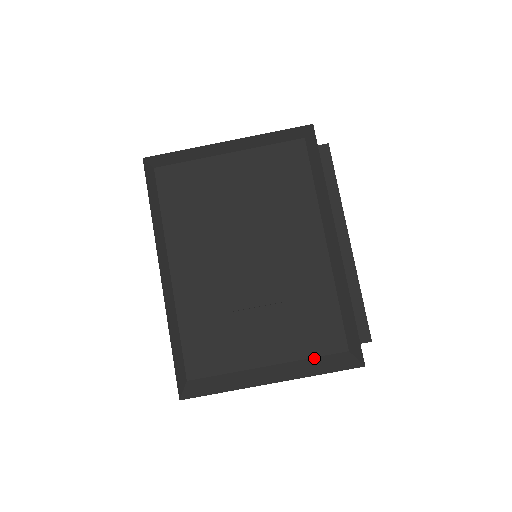
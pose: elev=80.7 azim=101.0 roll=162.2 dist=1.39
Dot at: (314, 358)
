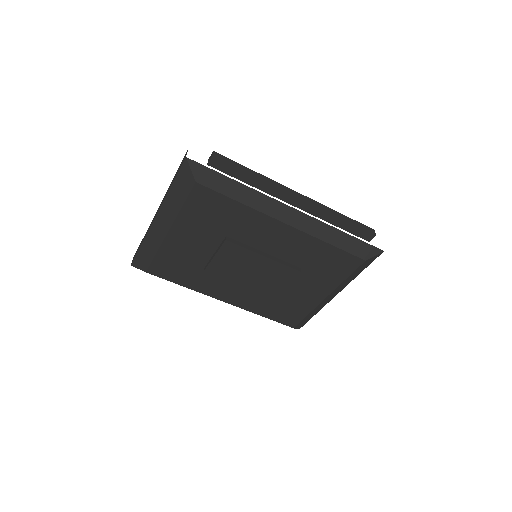
Dot at: (348, 277)
